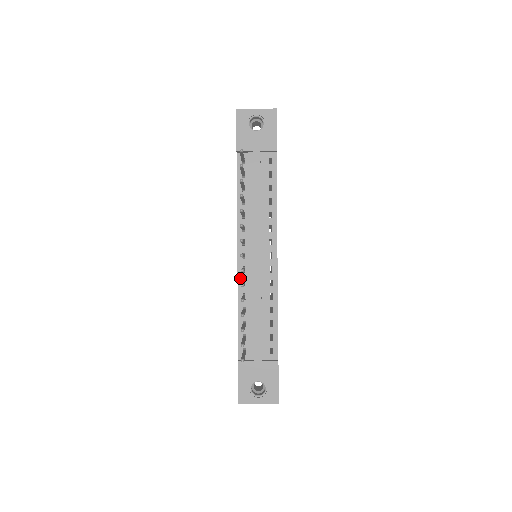
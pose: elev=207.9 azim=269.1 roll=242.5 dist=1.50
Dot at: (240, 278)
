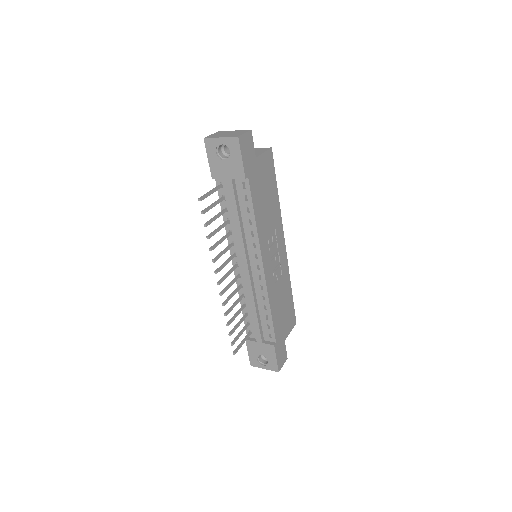
Dot at: (238, 281)
